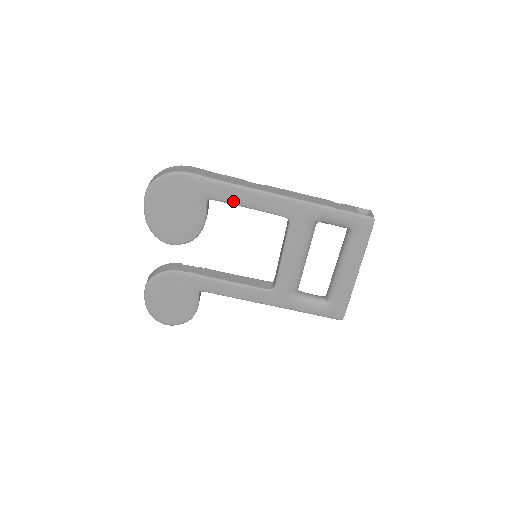
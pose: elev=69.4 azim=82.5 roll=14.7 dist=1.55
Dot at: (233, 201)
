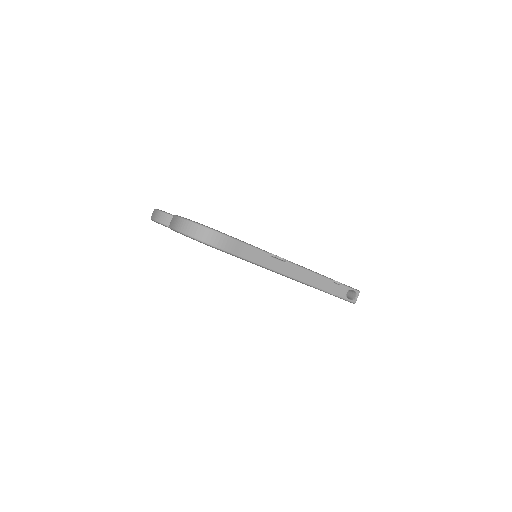
Dot at: occluded
